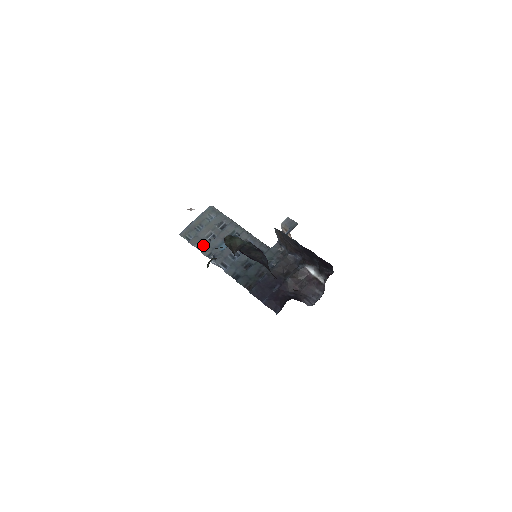
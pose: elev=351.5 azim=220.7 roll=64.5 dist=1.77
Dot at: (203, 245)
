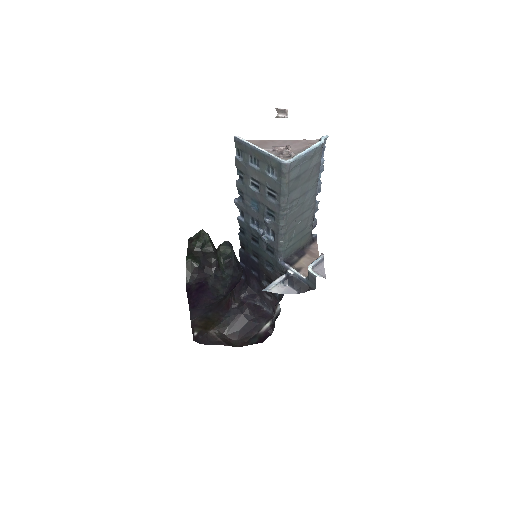
Dot at: (243, 179)
